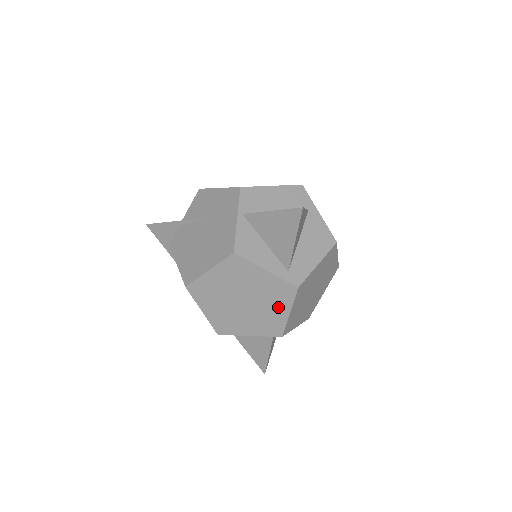
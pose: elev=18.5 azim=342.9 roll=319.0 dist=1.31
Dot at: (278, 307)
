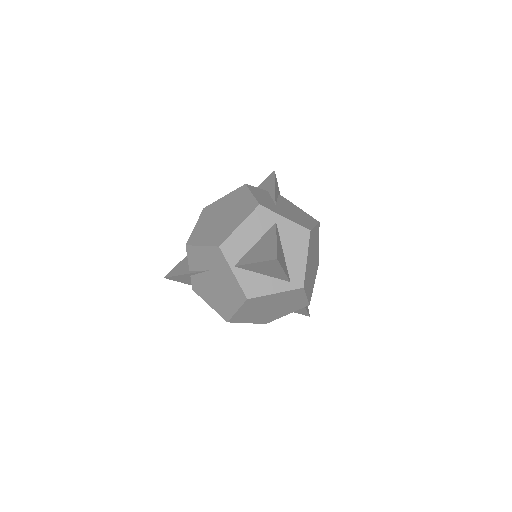
Dot at: (296, 299)
